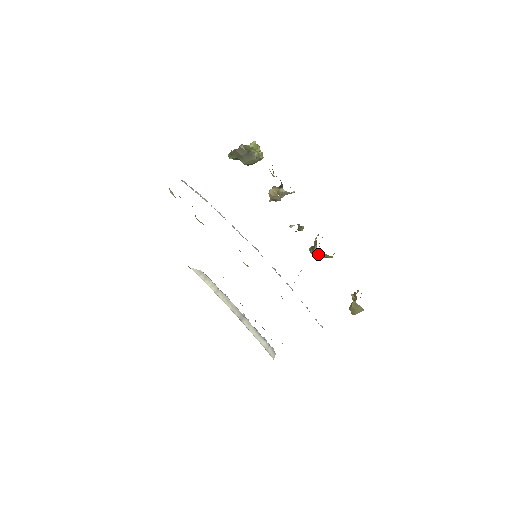
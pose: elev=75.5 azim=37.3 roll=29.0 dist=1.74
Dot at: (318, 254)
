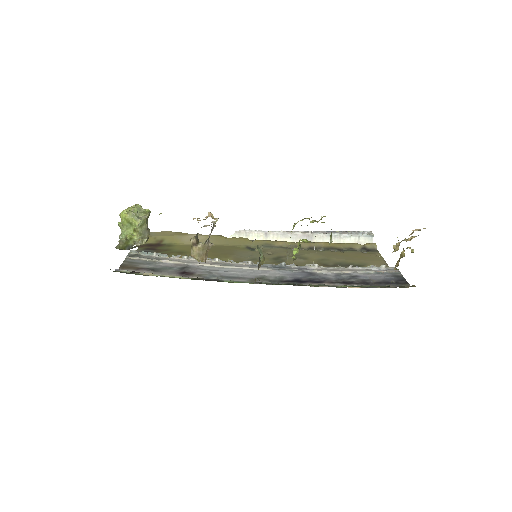
Dot at: occluded
